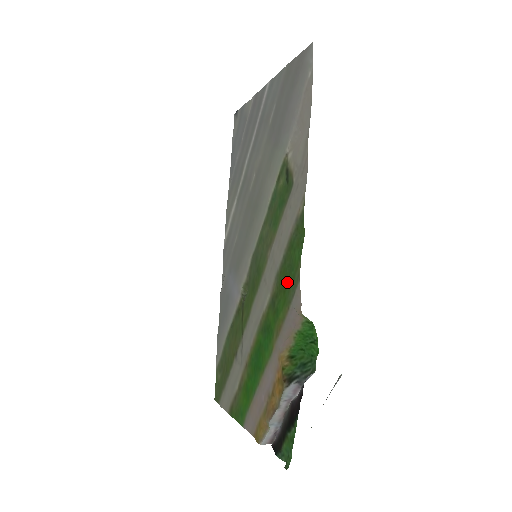
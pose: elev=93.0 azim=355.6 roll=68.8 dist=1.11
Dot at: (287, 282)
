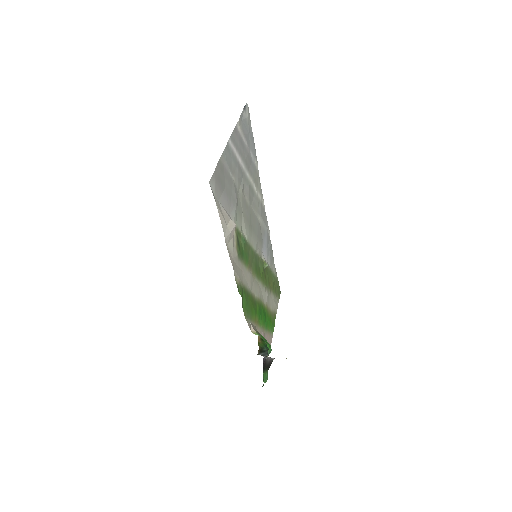
Dot at: (250, 306)
